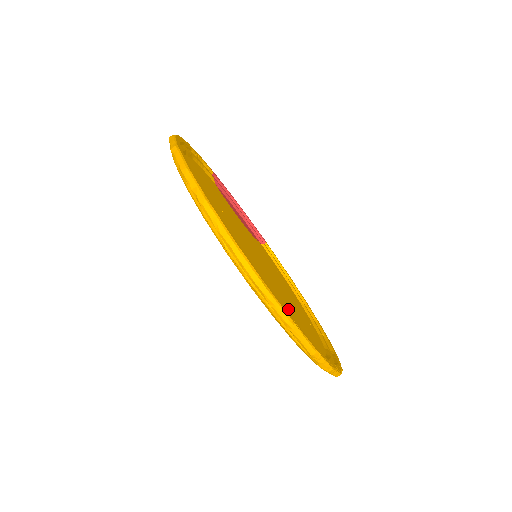
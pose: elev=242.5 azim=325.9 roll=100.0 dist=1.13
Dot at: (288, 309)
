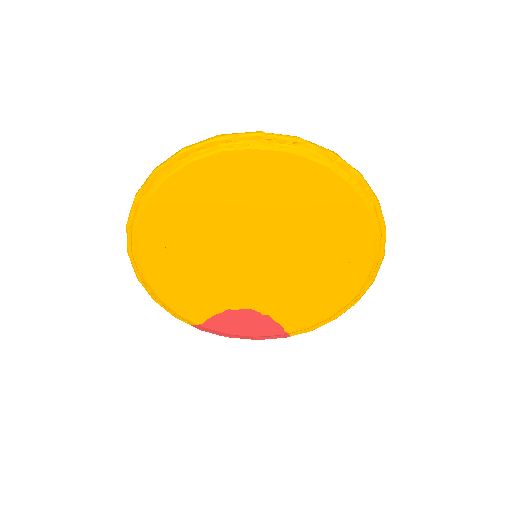
Dot at: (286, 198)
